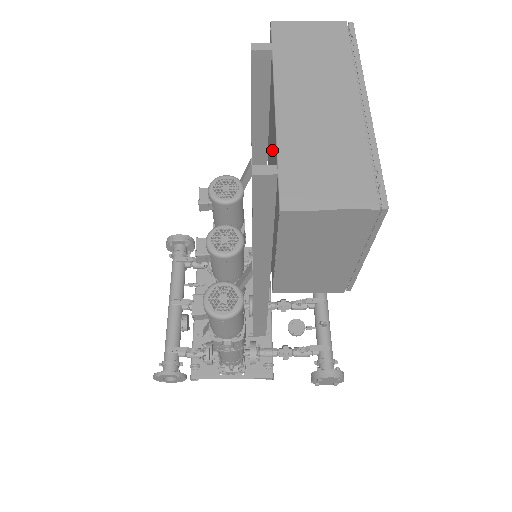
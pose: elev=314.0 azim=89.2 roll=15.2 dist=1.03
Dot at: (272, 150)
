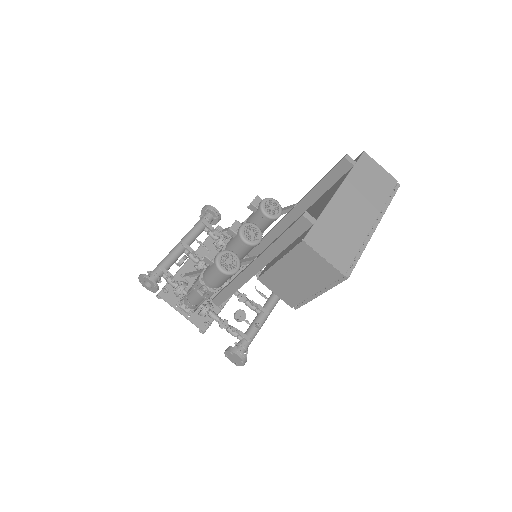
Dot at: (316, 210)
